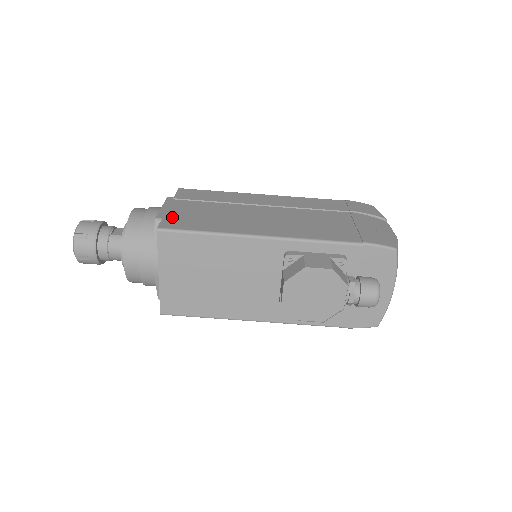
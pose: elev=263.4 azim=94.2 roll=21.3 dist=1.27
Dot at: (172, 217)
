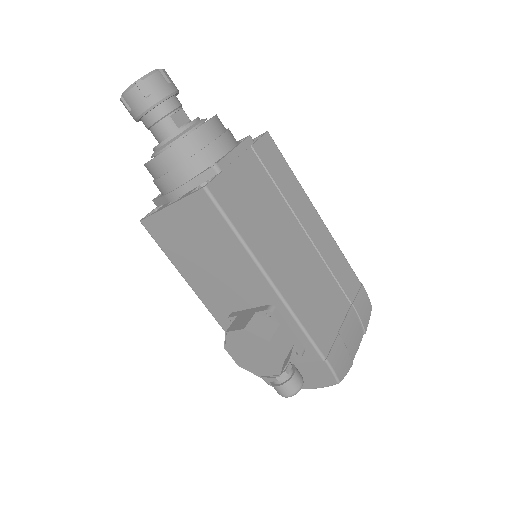
Dot at: (229, 179)
